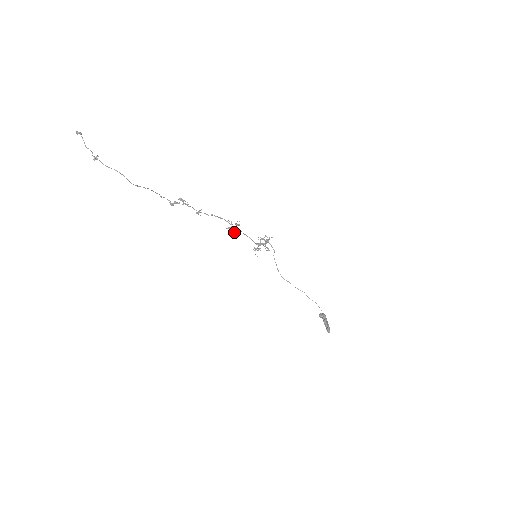
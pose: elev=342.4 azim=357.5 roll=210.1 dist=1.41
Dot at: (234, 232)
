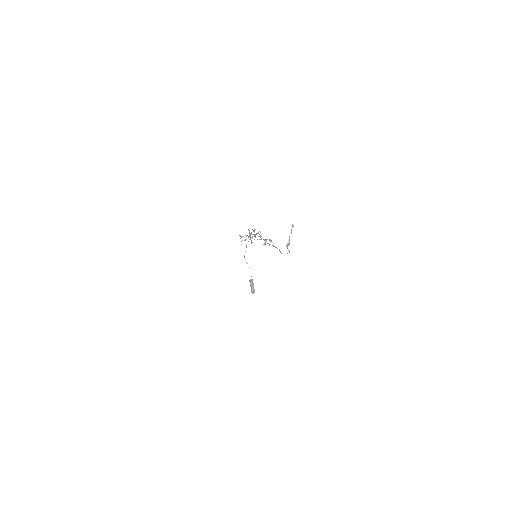
Dot at: (252, 237)
